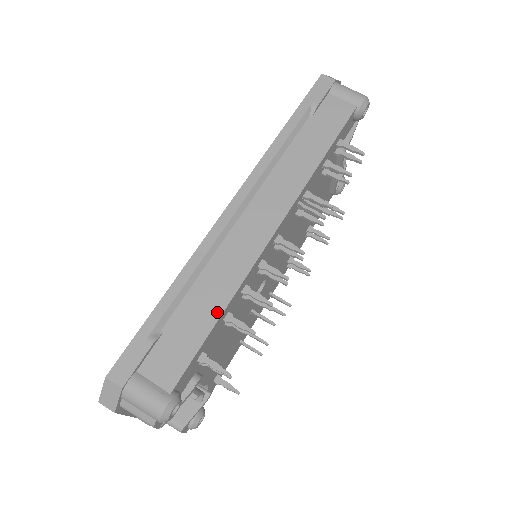
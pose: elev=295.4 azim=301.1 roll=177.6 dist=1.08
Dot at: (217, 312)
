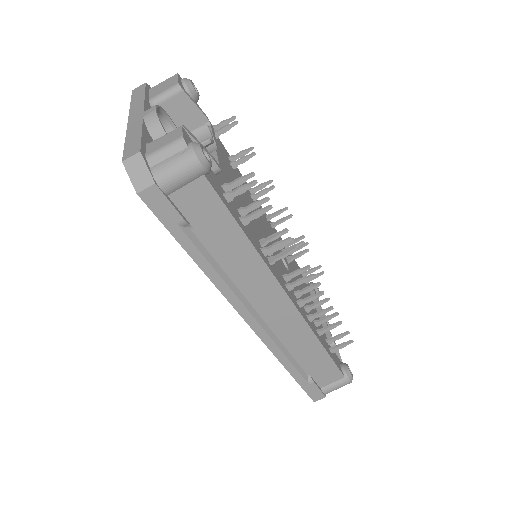
Dot at: (320, 348)
